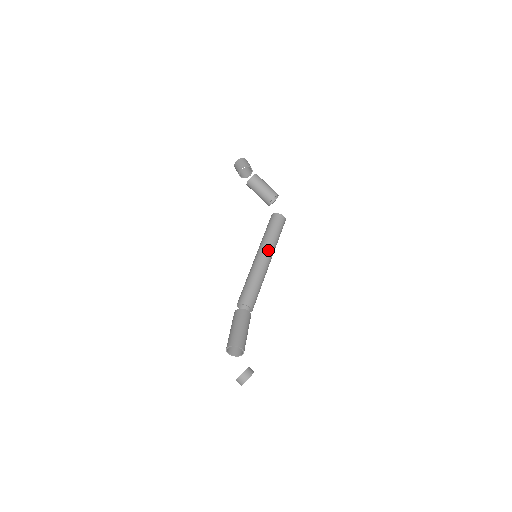
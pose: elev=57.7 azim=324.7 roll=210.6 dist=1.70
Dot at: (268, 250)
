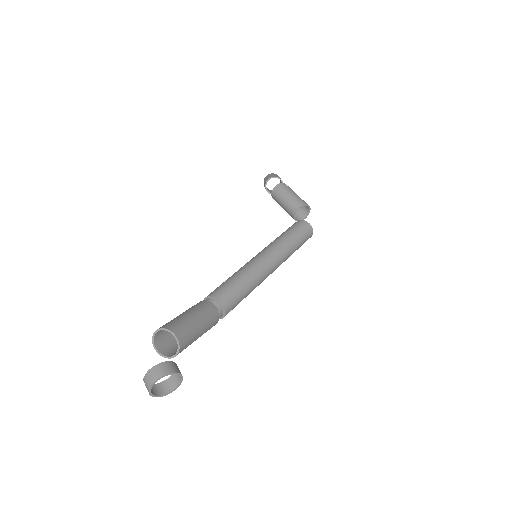
Dot at: (275, 249)
